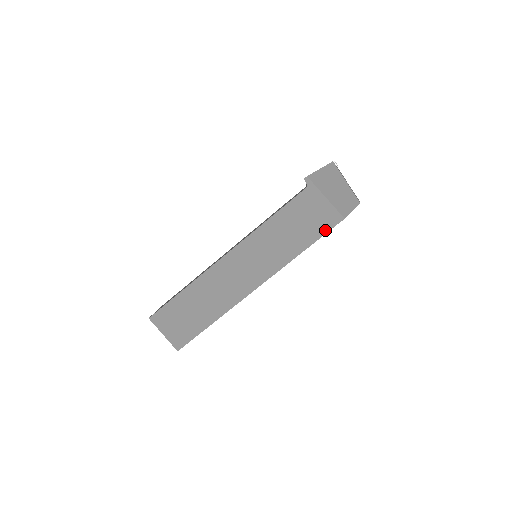
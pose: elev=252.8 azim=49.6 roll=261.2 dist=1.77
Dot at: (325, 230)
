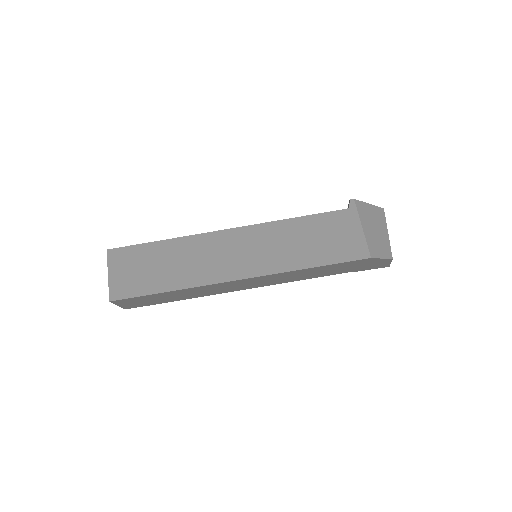
Dot at: (345, 258)
